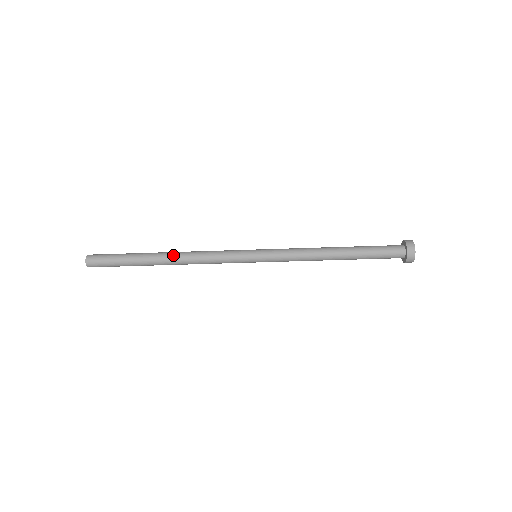
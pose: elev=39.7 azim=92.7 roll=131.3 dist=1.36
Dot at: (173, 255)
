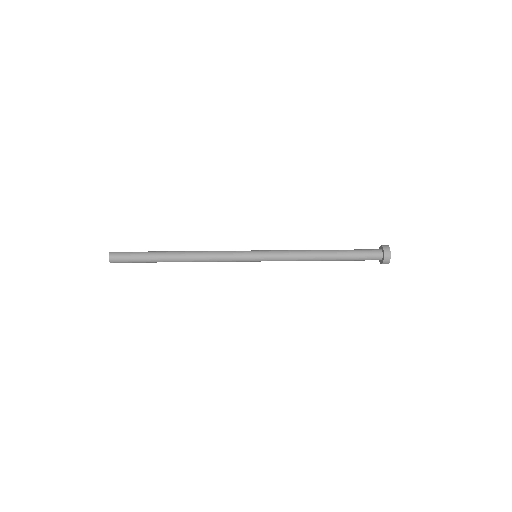
Dot at: (186, 251)
